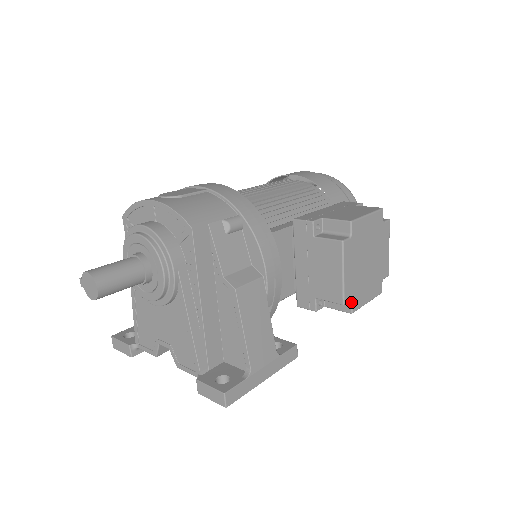
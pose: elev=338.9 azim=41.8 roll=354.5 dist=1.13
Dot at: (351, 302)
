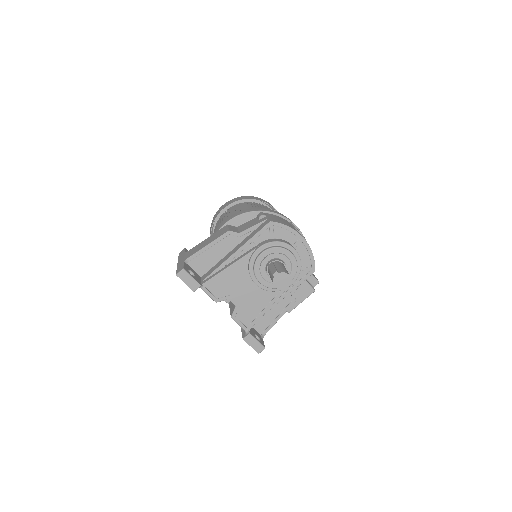
Dot at: occluded
